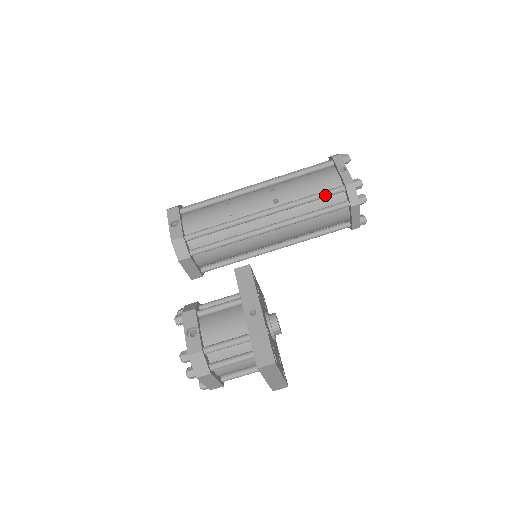
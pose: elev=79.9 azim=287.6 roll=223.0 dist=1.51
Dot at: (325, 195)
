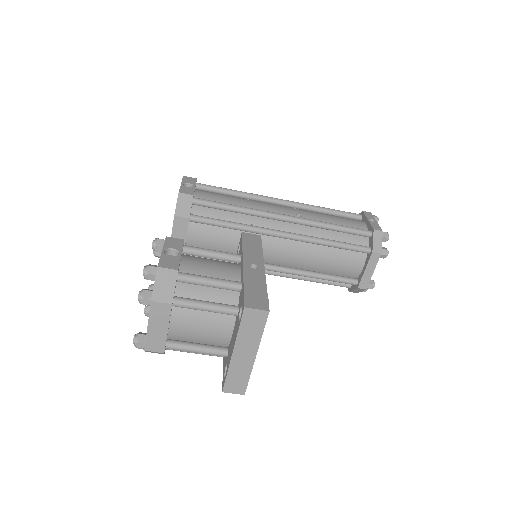
Dot at: (351, 230)
